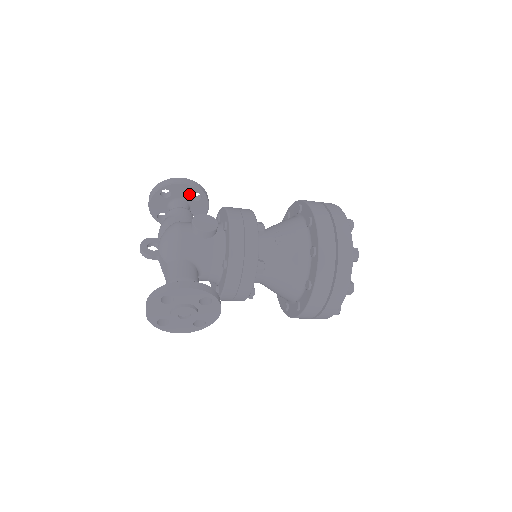
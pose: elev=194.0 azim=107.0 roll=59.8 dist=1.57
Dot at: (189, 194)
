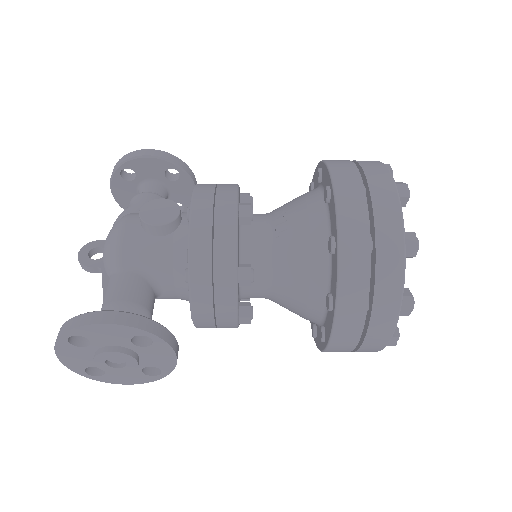
Dot at: (161, 172)
